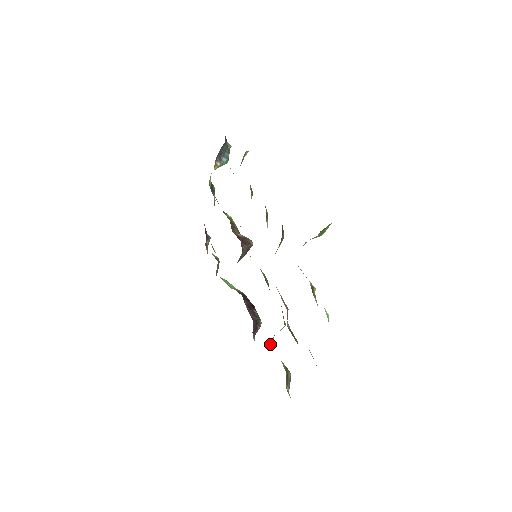
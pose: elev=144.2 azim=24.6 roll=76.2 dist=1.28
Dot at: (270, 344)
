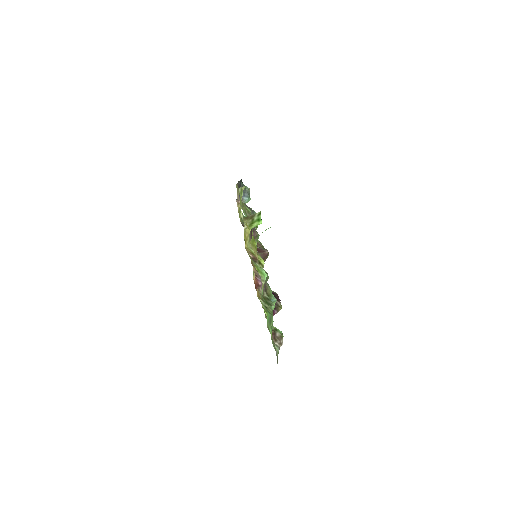
Dot at: occluded
